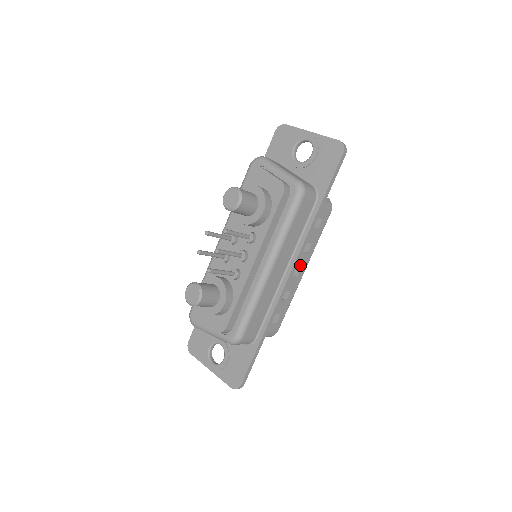
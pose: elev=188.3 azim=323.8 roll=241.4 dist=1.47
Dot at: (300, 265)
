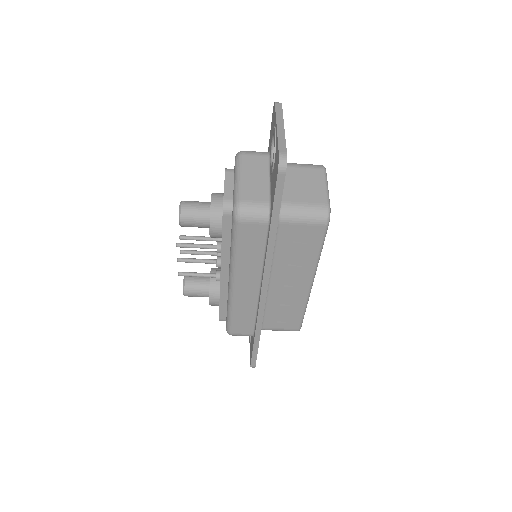
Dot at: (297, 277)
